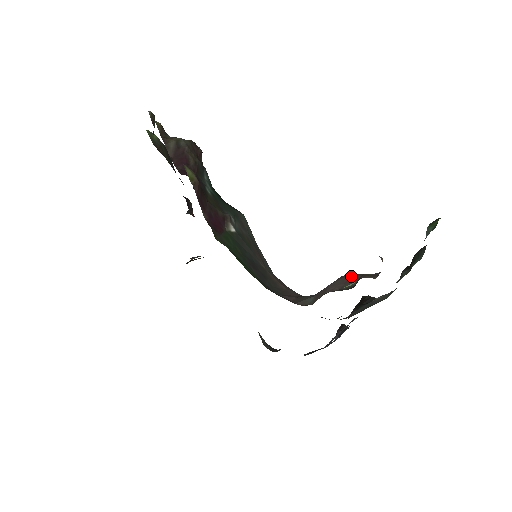
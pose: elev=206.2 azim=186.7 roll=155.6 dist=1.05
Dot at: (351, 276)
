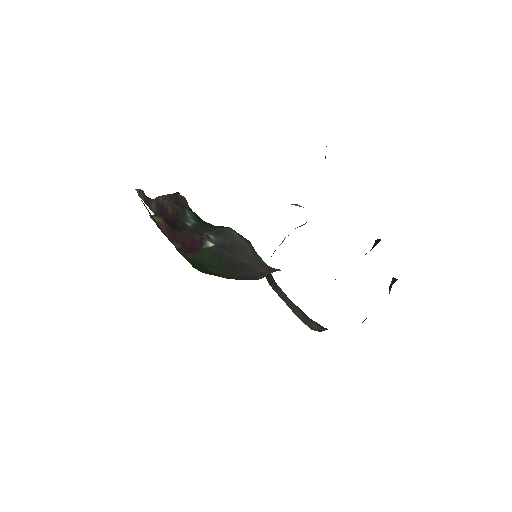
Dot at: occluded
